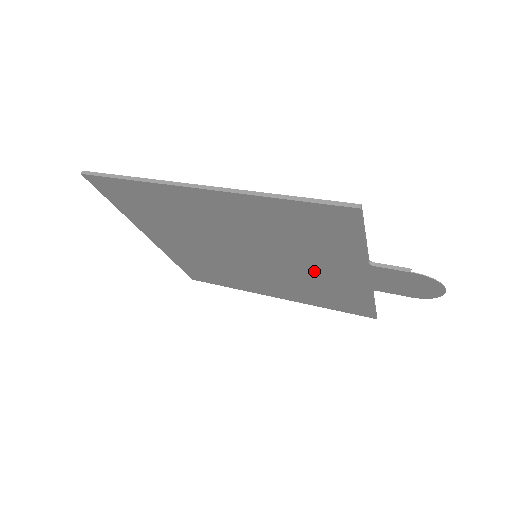
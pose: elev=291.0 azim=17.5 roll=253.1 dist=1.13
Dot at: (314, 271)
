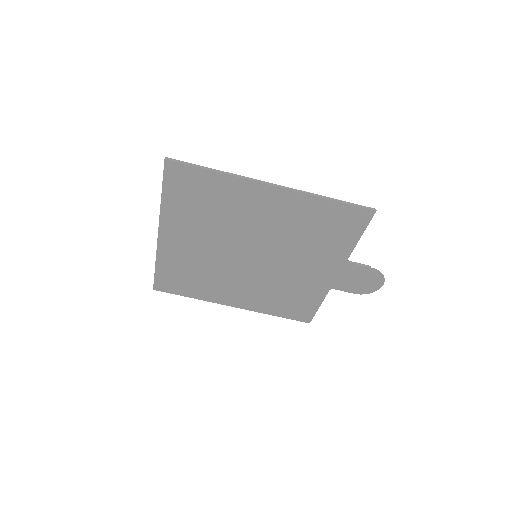
Dot at: (297, 270)
